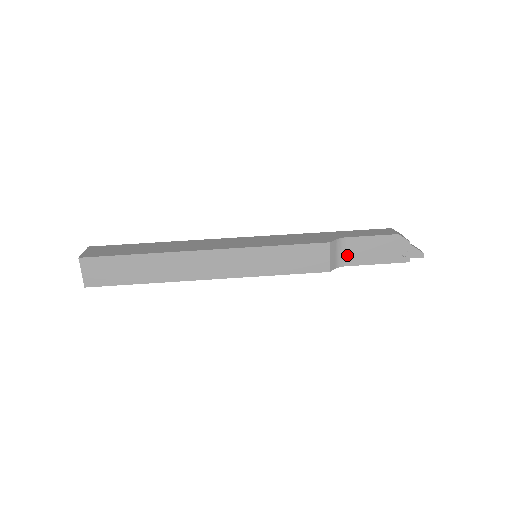
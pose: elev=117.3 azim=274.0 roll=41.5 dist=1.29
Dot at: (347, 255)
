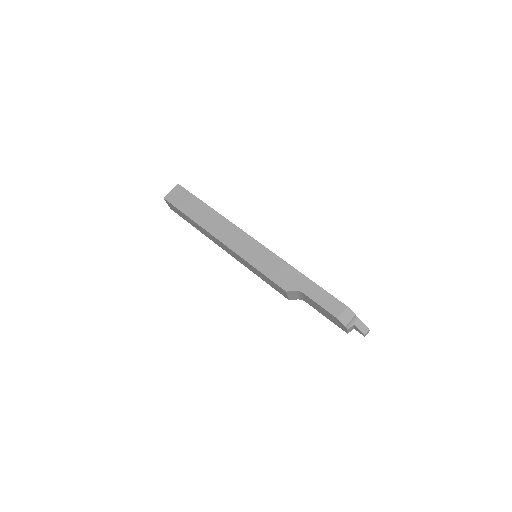
Dot at: (306, 299)
